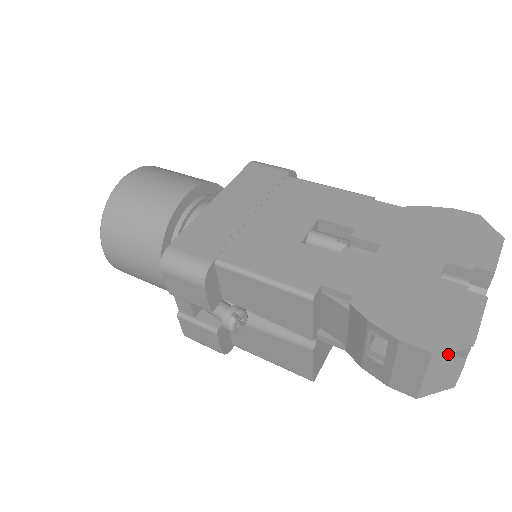
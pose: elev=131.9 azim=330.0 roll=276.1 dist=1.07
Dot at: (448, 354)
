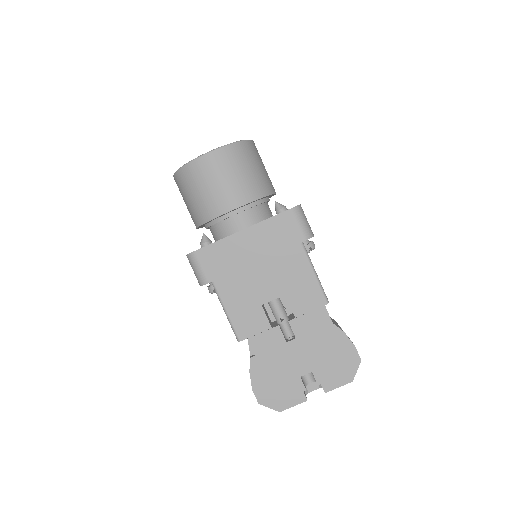
Dot at: (268, 405)
